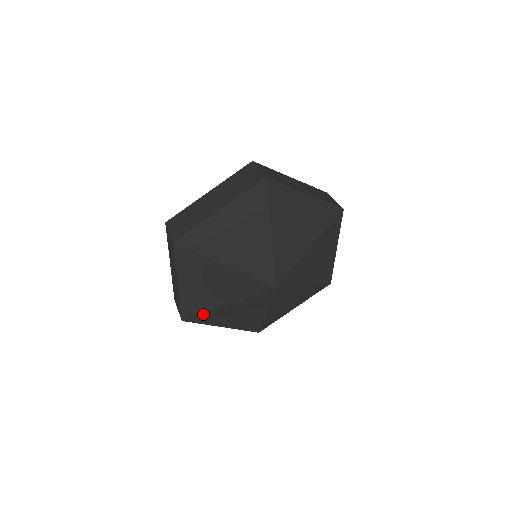
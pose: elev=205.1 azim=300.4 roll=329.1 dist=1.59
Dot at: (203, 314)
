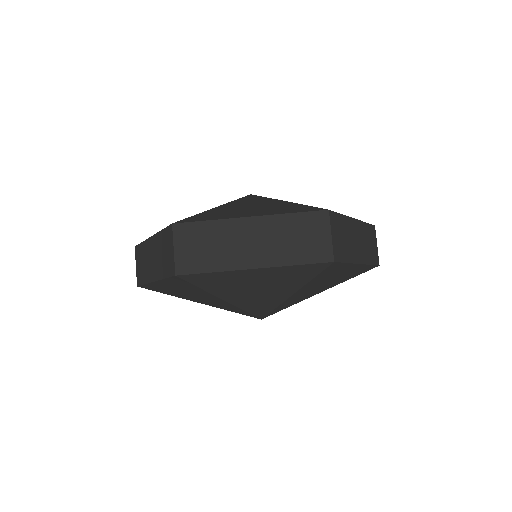
Dot at: occluded
